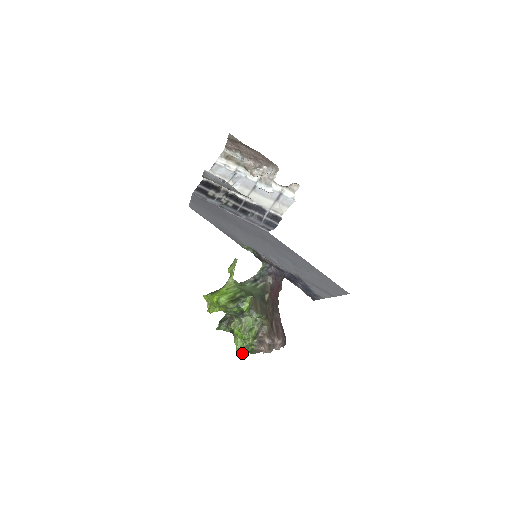
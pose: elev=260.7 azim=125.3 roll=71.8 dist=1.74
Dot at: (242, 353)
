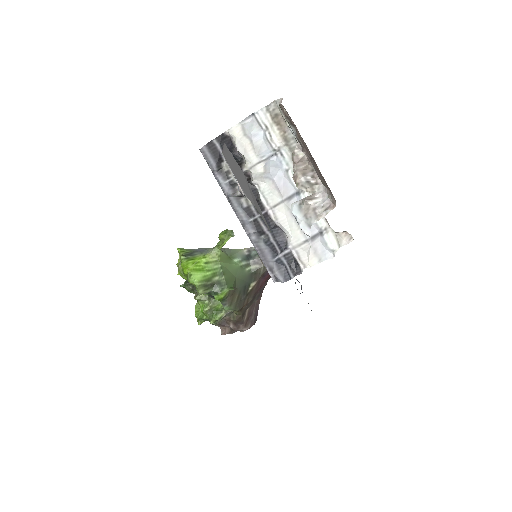
Dot at: (199, 321)
